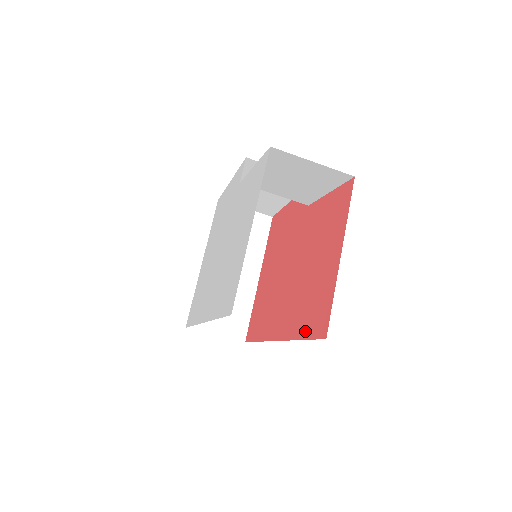
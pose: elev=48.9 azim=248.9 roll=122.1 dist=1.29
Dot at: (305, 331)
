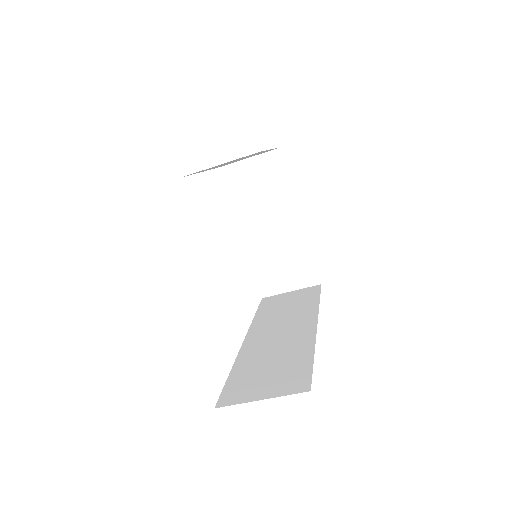
Dot at: occluded
